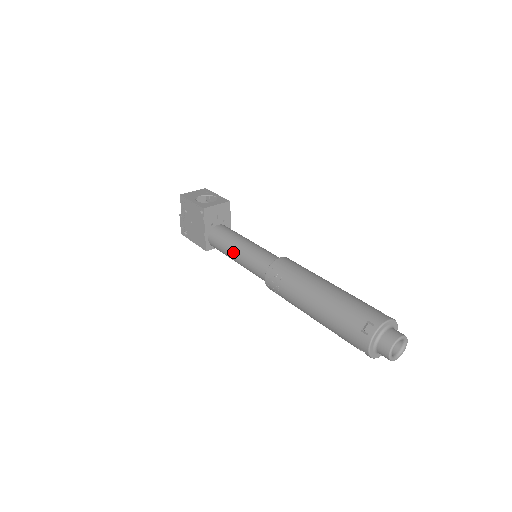
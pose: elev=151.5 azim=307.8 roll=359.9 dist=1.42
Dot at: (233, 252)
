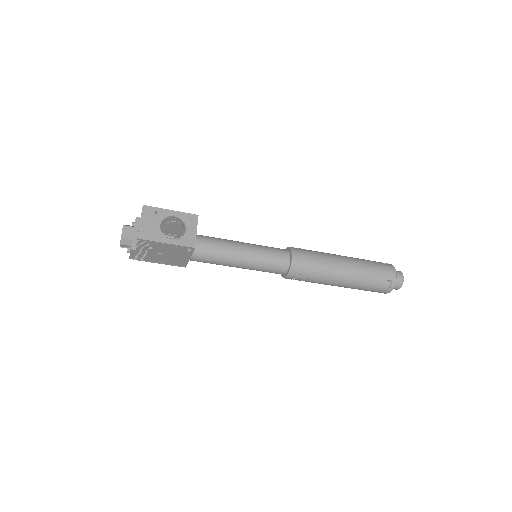
Dot at: (235, 265)
